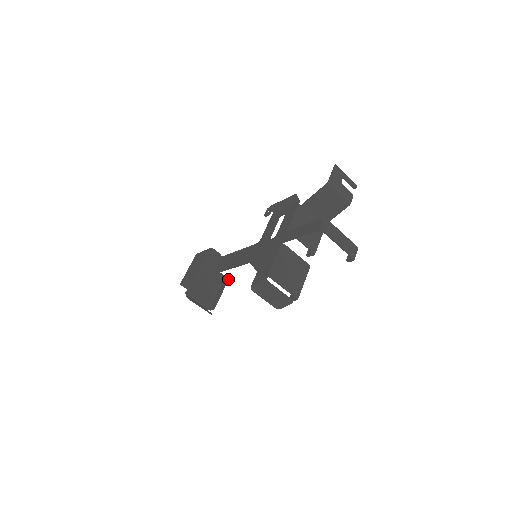
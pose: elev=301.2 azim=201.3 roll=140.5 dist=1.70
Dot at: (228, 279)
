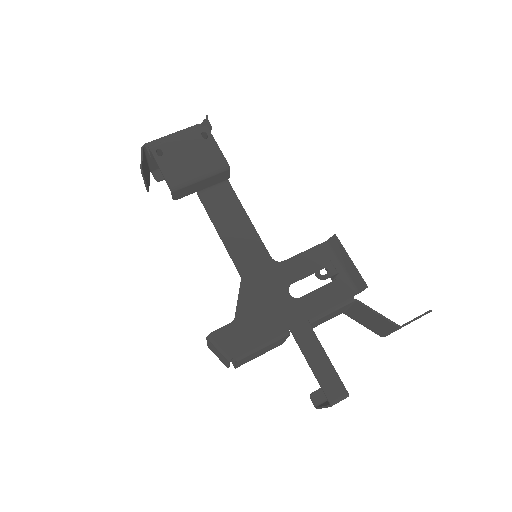
Dot at: occluded
